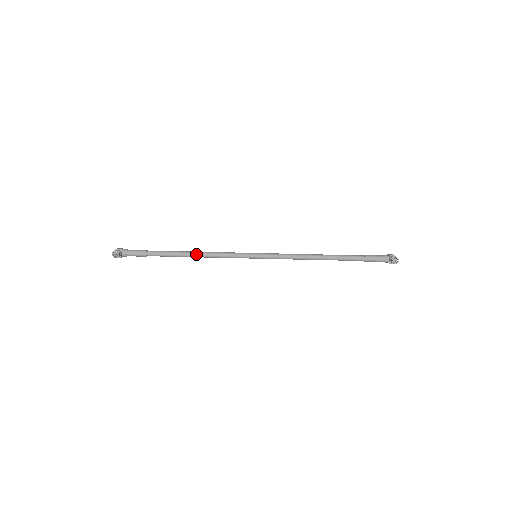
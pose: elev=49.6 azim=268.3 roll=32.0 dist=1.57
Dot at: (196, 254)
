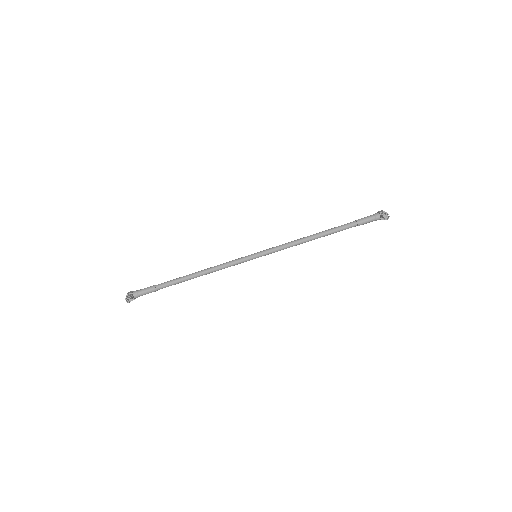
Dot at: (201, 273)
